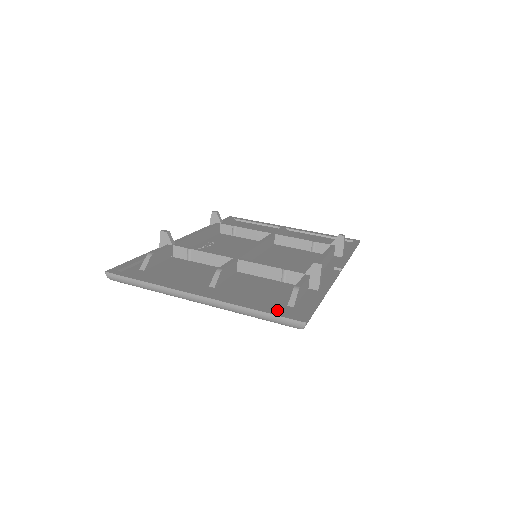
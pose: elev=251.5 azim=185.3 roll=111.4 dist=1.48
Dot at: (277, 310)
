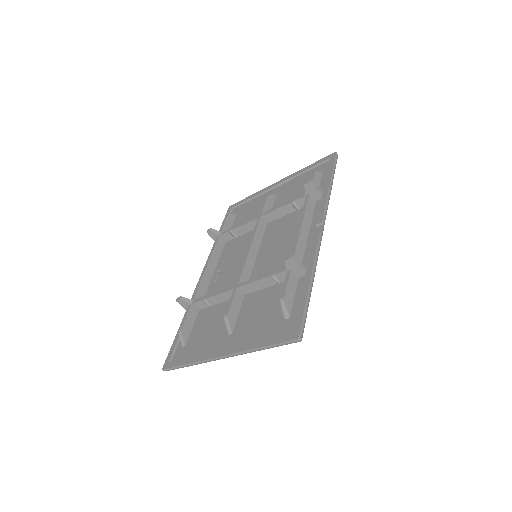
Dot at: (278, 333)
